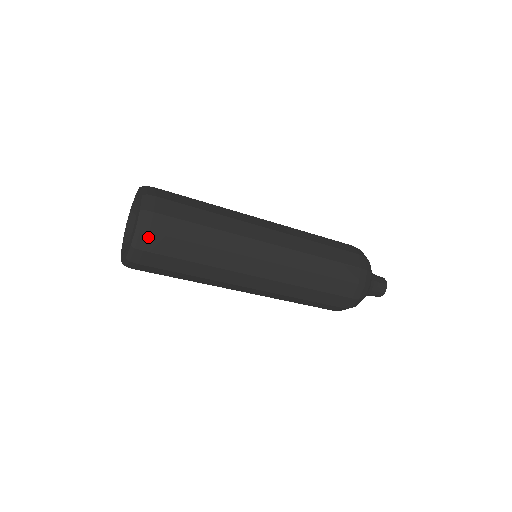
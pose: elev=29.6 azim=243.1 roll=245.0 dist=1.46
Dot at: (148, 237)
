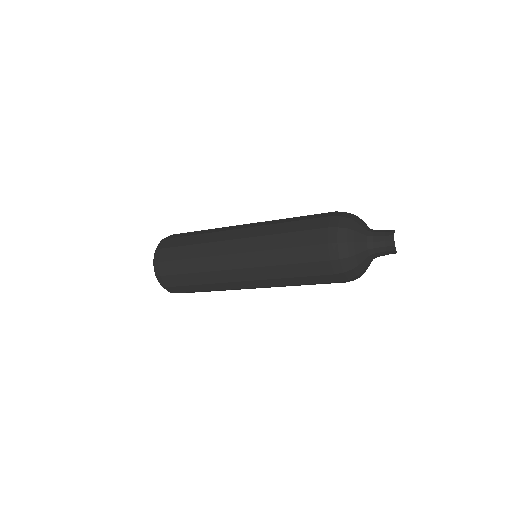
Dot at: occluded
